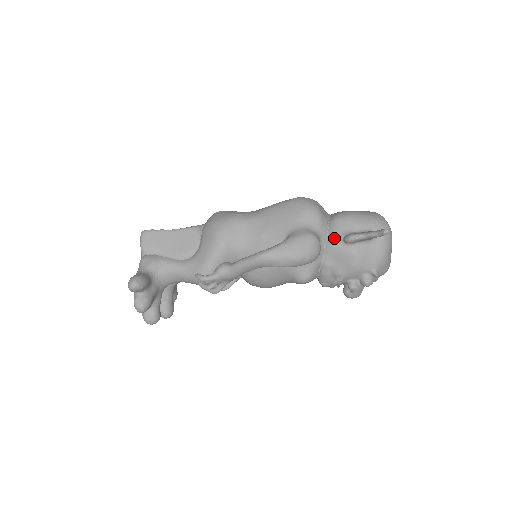
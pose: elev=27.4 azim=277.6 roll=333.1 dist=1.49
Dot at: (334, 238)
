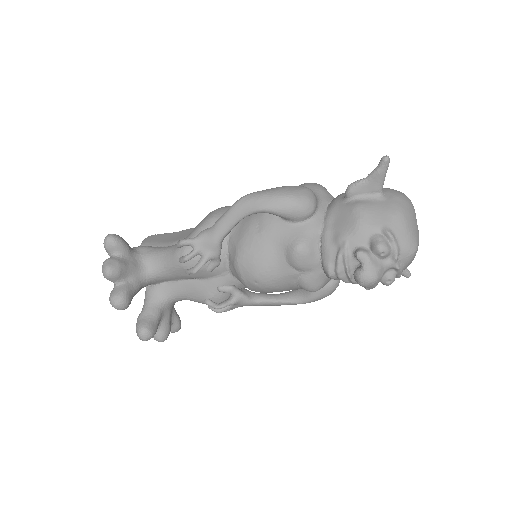
Dot at: (336, 201)
